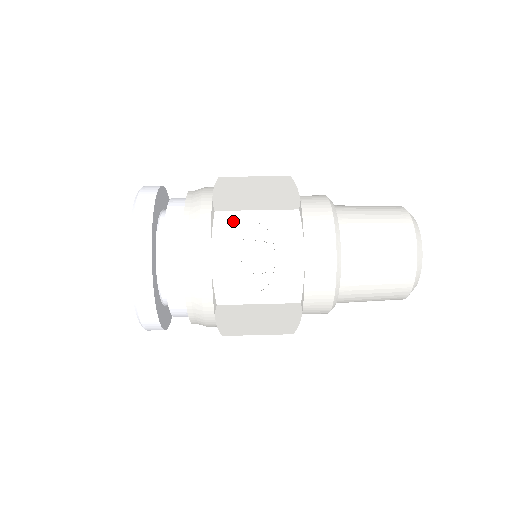
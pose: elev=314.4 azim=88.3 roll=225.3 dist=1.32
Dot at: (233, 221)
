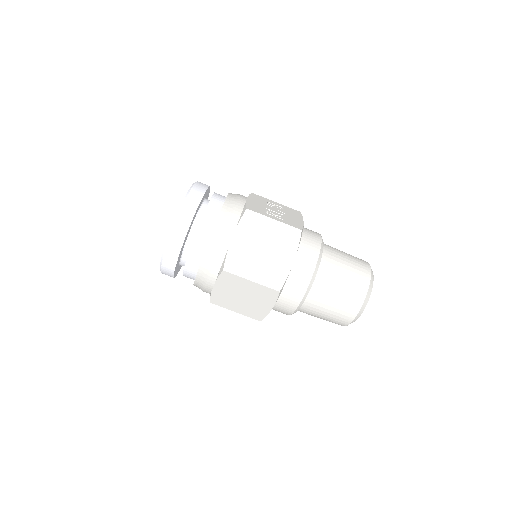
Dot at: occluded
